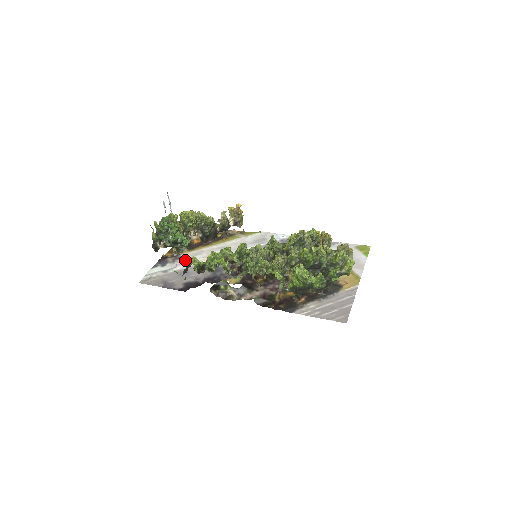
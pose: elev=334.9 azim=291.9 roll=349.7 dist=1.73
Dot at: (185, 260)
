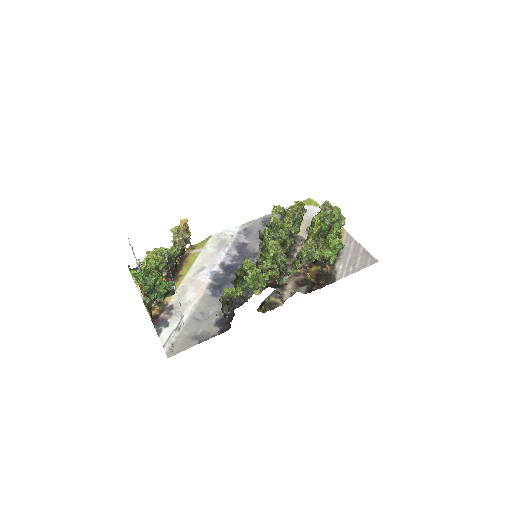
Dot at: (181, 305)
